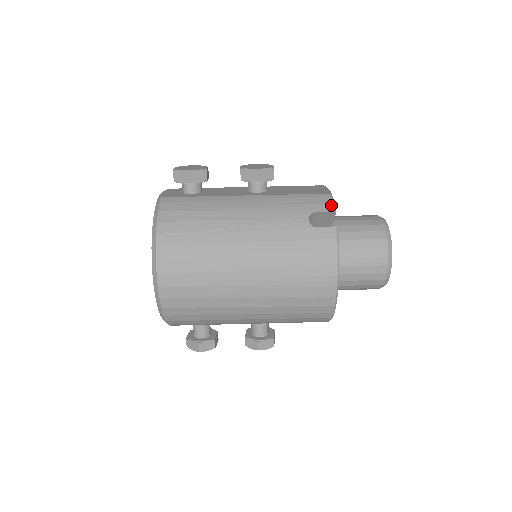
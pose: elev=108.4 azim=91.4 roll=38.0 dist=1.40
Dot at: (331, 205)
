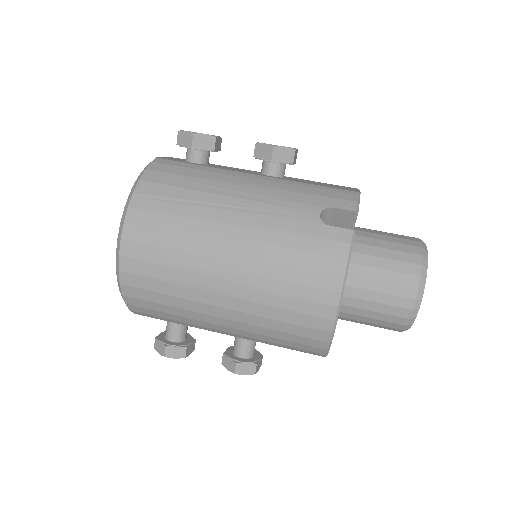
Dot at: (354, 203)
